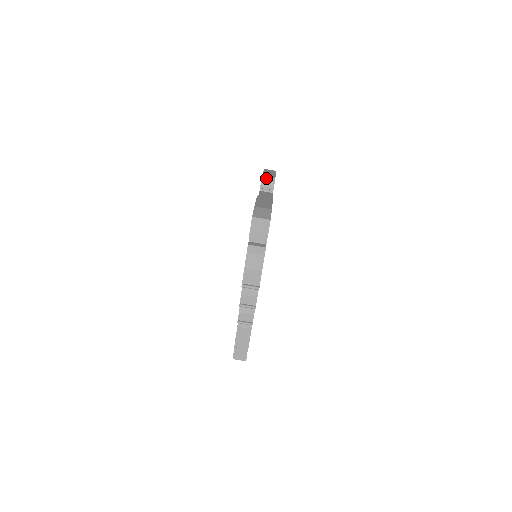
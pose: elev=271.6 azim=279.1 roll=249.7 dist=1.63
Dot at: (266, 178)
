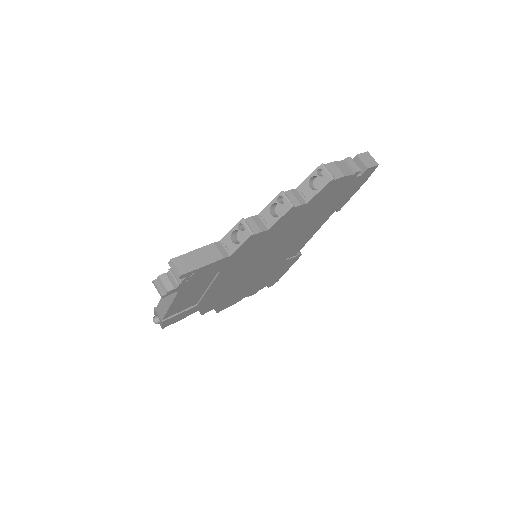
Dot at: occluded
